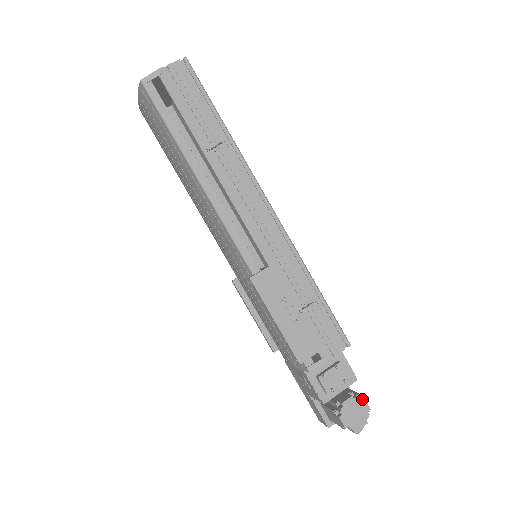
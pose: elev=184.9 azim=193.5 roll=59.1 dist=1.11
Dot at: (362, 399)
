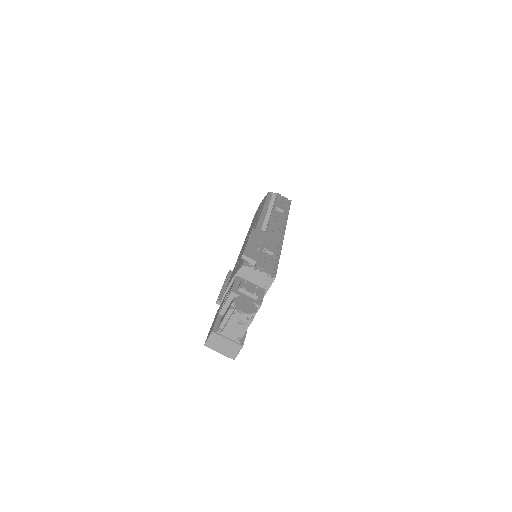
Dot at: (256, 307)
